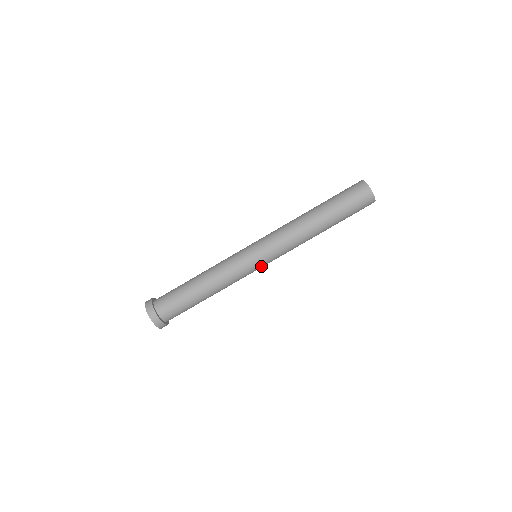
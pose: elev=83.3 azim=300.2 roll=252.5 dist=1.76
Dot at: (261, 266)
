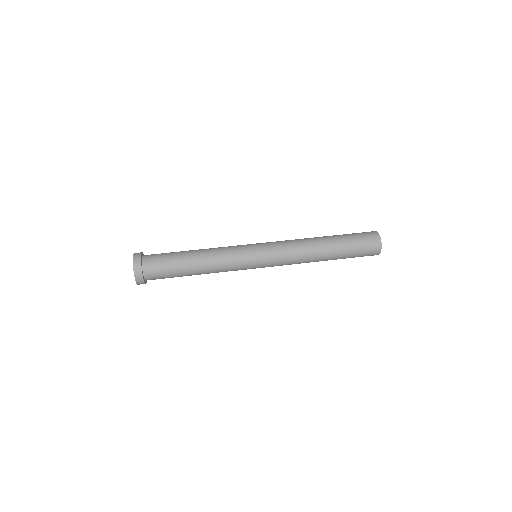
Dot at: (256, 251)
